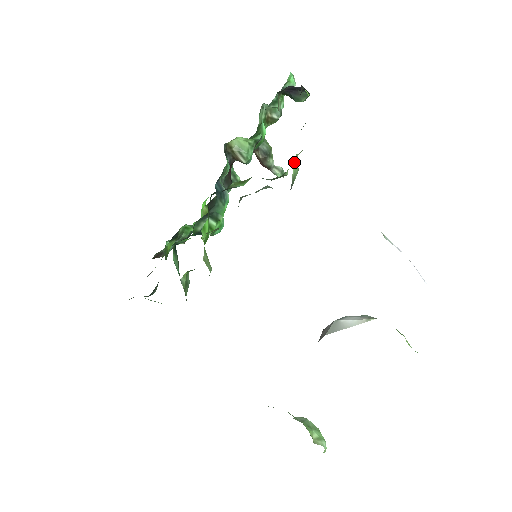
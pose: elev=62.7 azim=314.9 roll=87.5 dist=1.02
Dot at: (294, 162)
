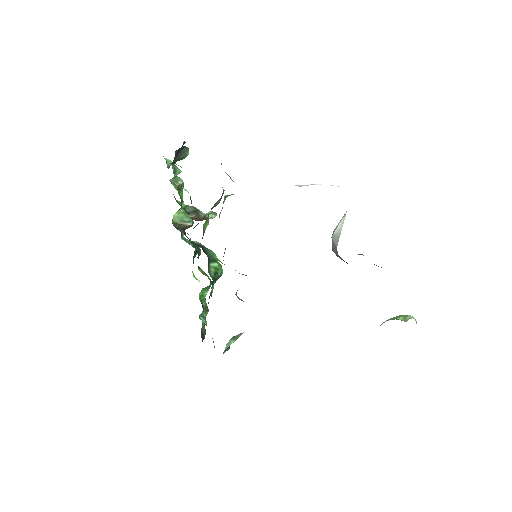
Dot at: occluded
